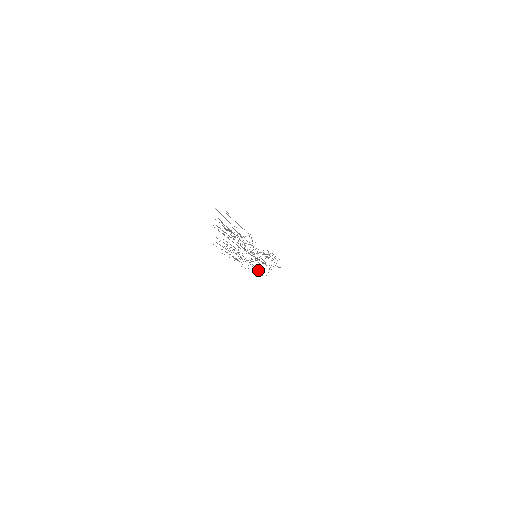
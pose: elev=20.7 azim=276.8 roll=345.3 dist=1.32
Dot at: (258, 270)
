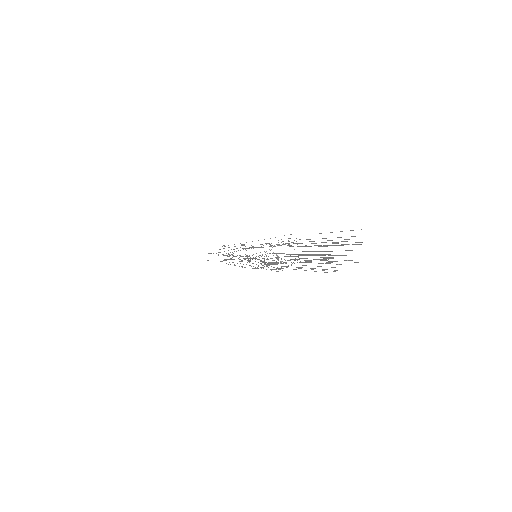
Dot at: occluded
